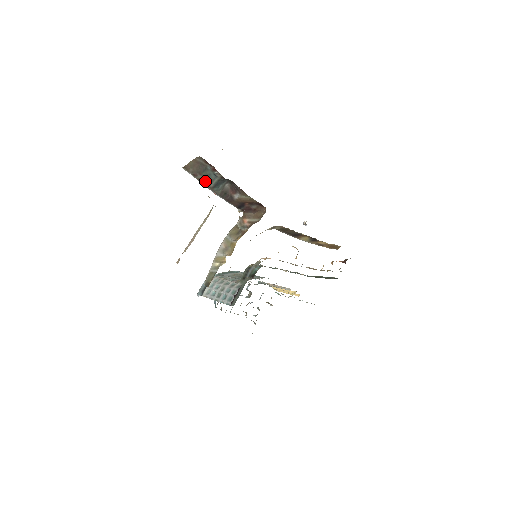
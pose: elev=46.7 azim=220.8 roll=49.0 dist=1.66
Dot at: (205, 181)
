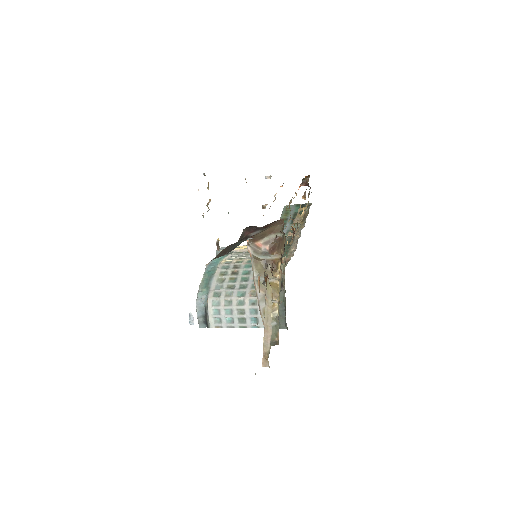
Dot at: (228, 252)
